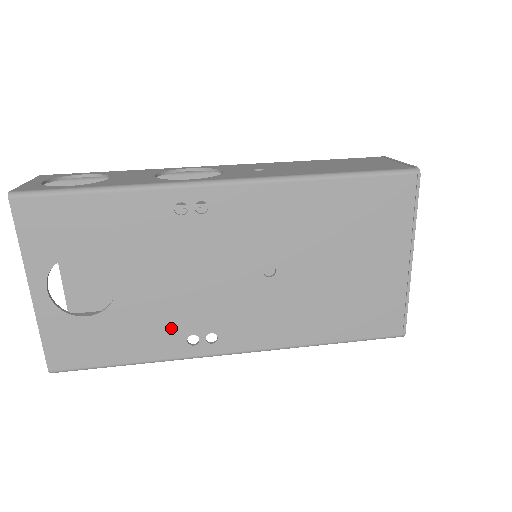
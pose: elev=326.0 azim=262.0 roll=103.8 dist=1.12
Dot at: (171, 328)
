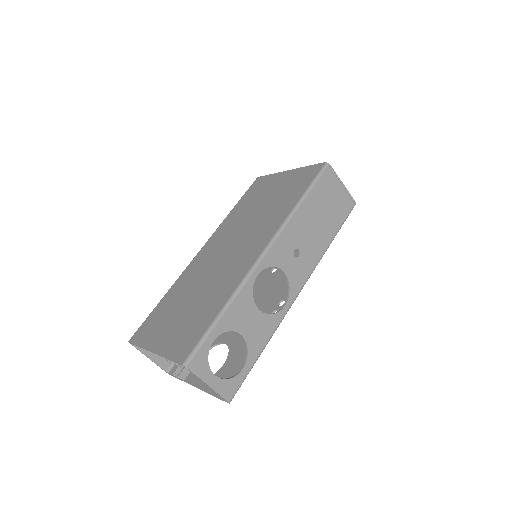
Dot at: occluded
